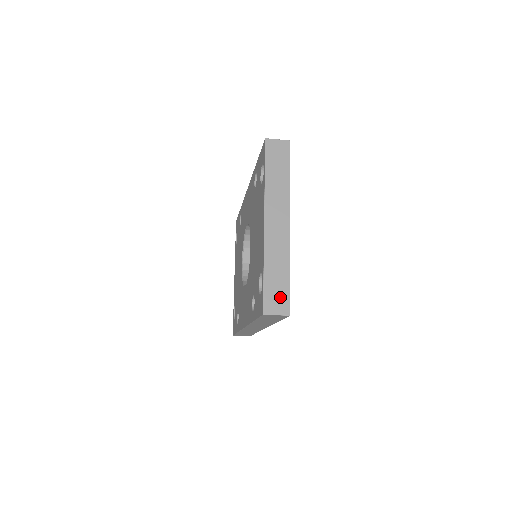
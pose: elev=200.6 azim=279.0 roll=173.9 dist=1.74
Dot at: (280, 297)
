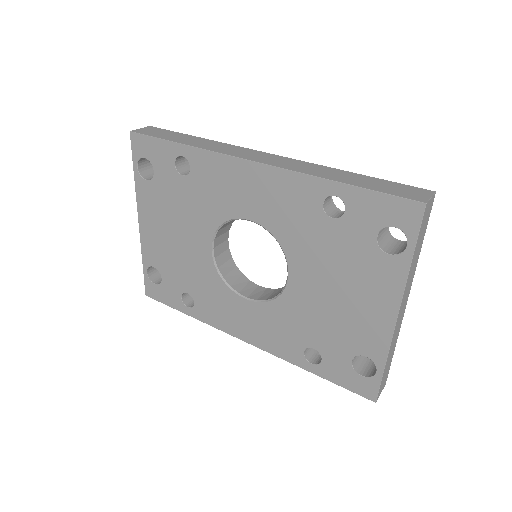
Dot at: (386, 377)
